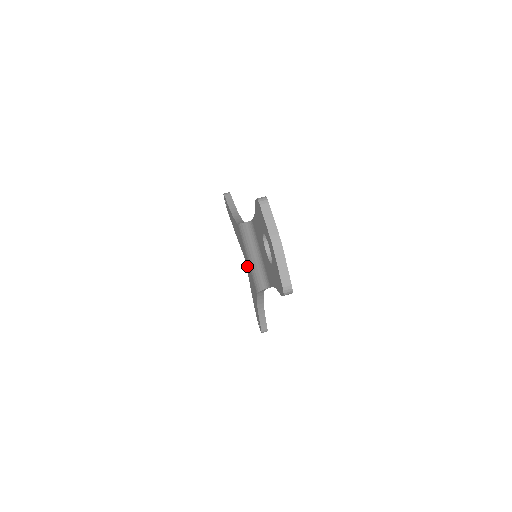
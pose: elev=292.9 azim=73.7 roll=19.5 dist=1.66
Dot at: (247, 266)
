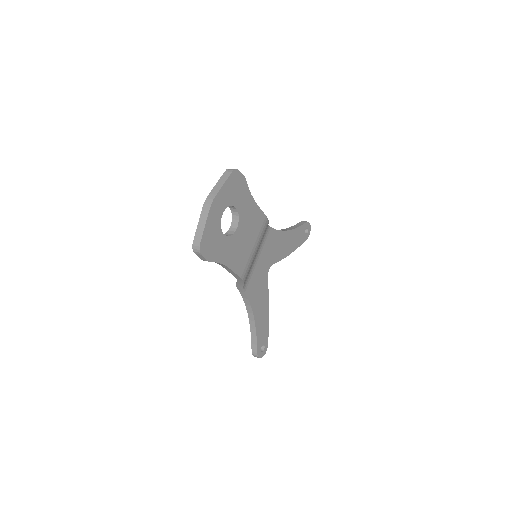
Dot at: occluded
